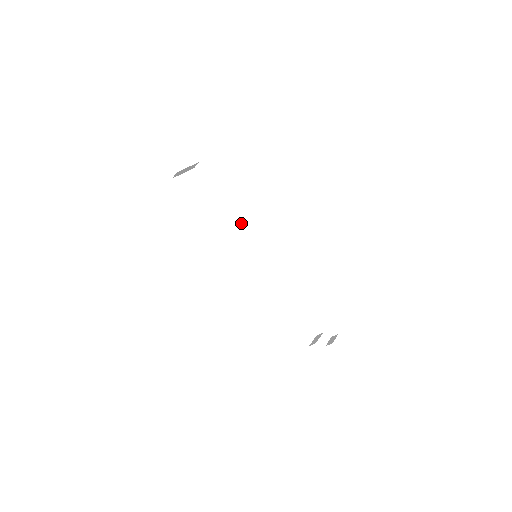
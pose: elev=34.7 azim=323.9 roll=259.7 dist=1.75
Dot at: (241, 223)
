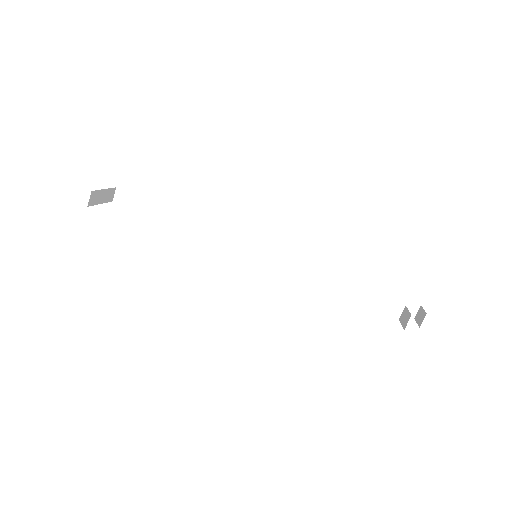
Dot at: (211, 236)
